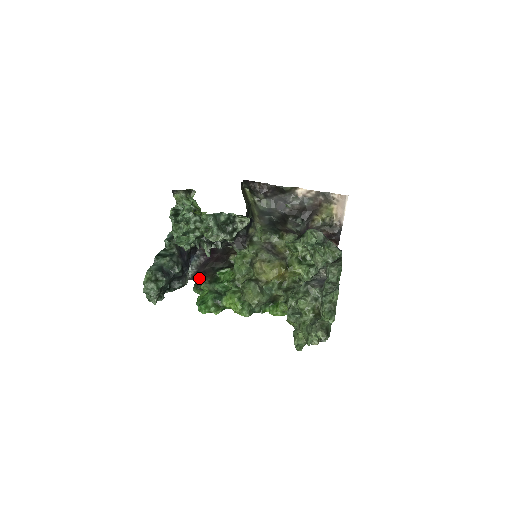
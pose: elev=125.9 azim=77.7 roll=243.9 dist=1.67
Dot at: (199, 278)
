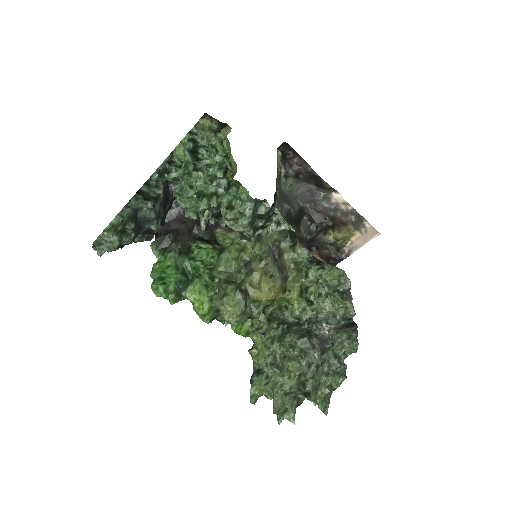
Dot at: (167, 236)
